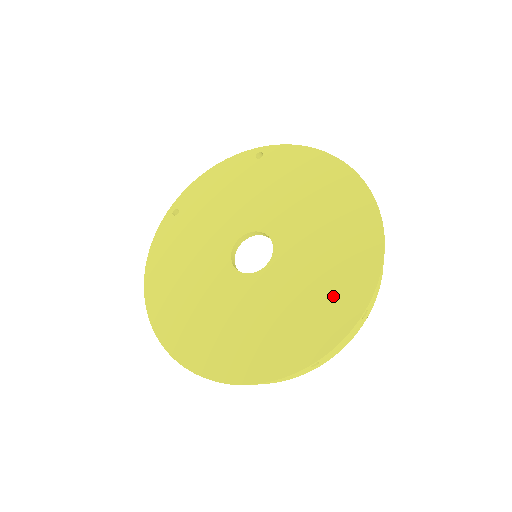
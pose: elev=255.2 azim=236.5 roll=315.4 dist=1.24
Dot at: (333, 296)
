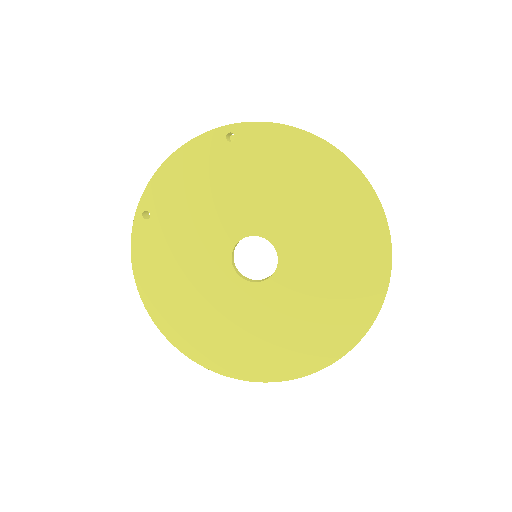
Dot at: (349, 299)
